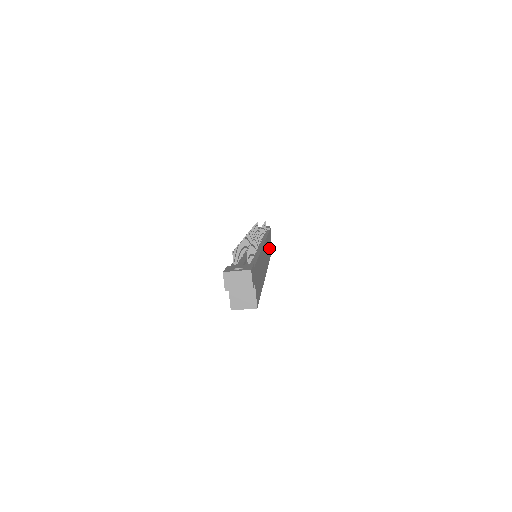
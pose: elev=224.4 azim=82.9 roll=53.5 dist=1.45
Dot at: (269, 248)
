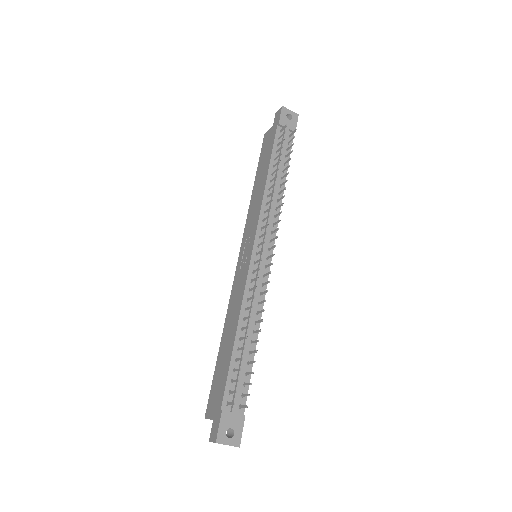
Dot at: occluded
